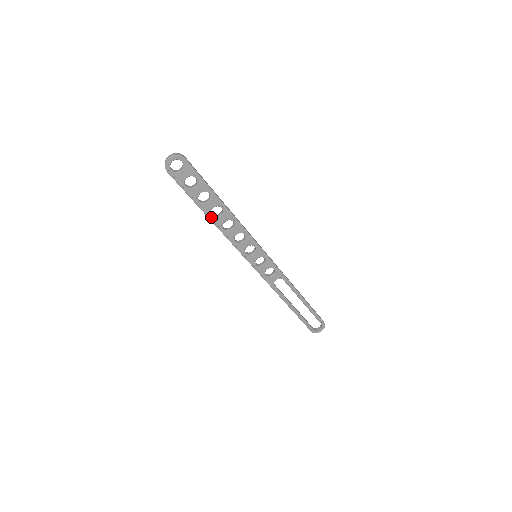
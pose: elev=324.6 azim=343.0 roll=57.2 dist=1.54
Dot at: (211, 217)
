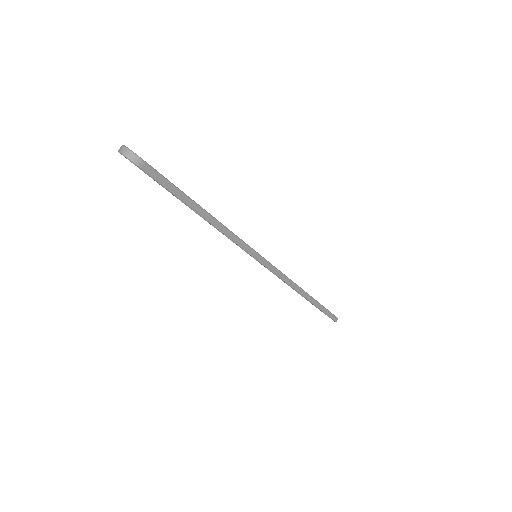
Dot at: occluded
